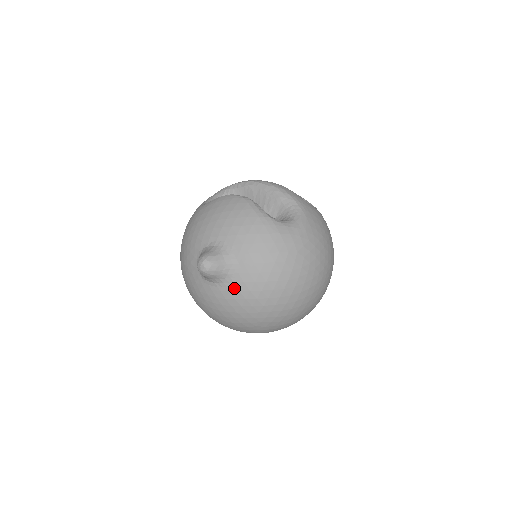
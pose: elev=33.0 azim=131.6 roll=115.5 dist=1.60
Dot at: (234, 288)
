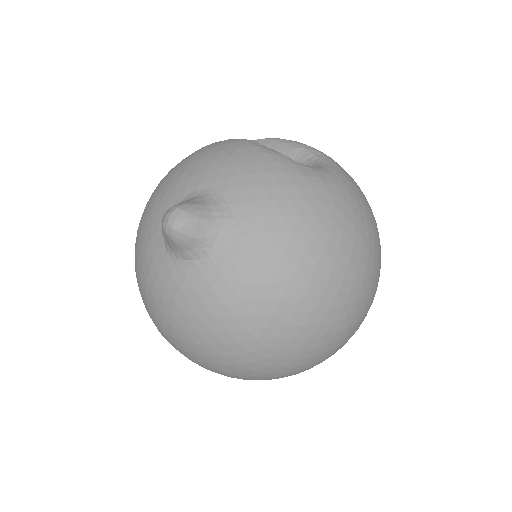
Dot at: (228, 264)
